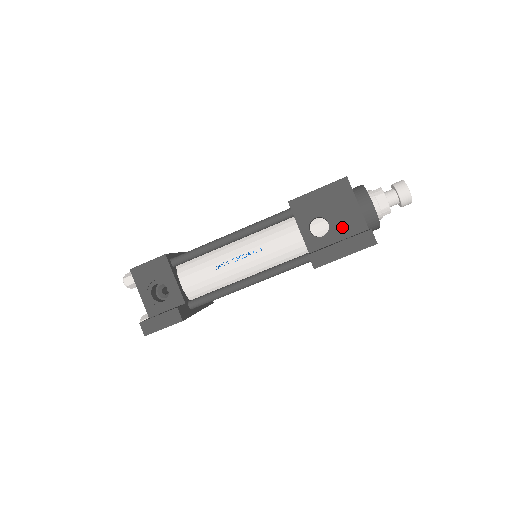
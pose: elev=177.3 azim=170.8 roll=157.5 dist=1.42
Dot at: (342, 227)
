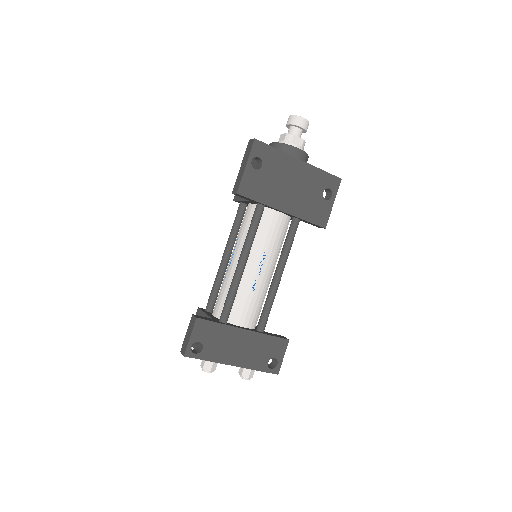
Dot at: occluded
